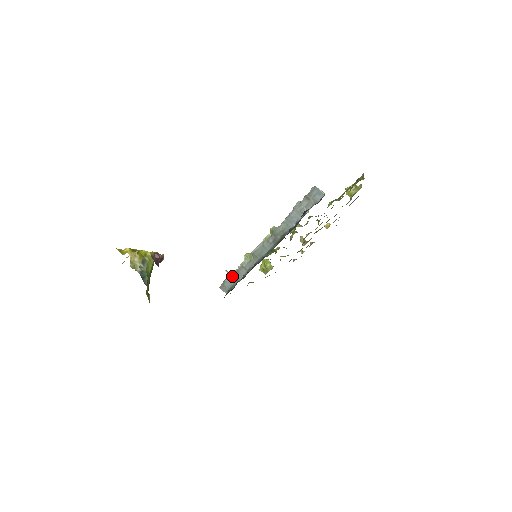
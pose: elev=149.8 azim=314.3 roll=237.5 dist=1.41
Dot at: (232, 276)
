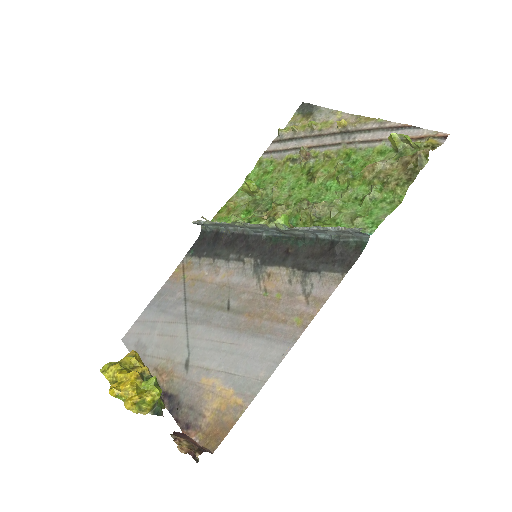
Dot at: (212, 224)
